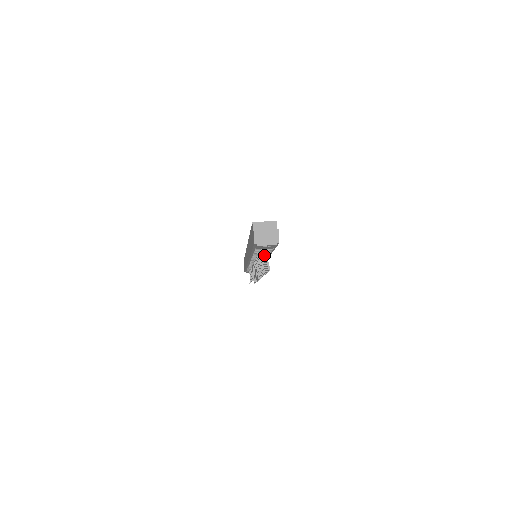
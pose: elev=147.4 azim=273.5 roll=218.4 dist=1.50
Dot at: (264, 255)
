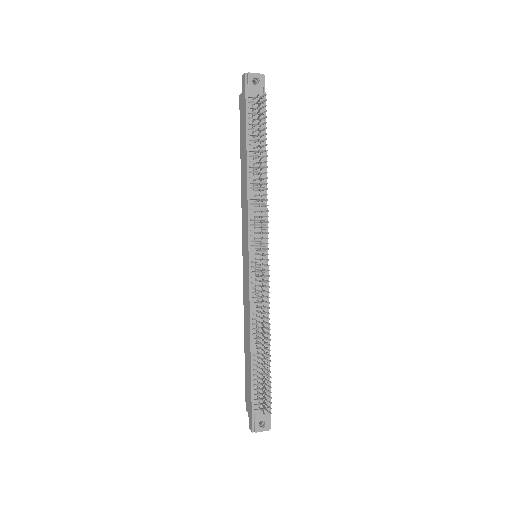
Dot at: (259, 148)
